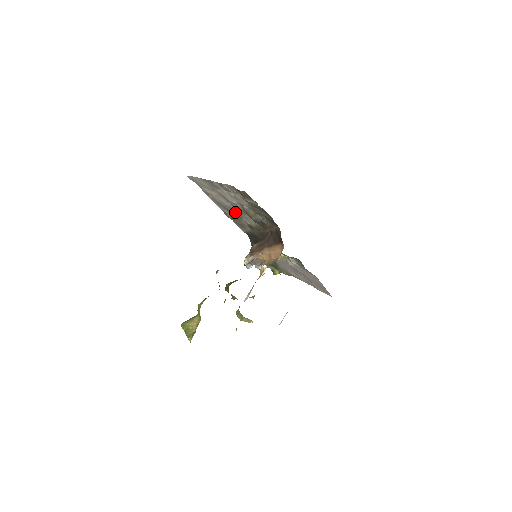
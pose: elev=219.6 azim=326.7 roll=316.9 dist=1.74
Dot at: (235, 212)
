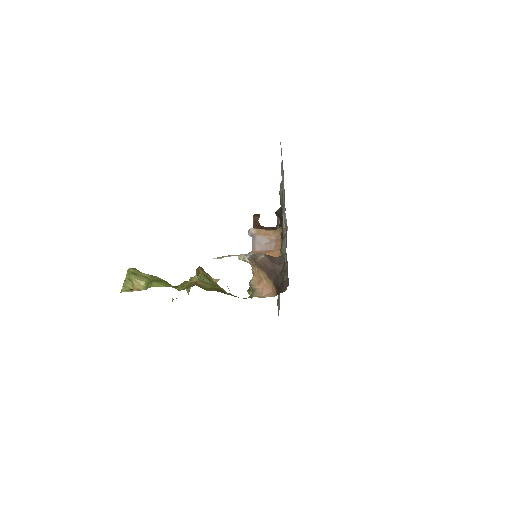
Dot at: occluded
